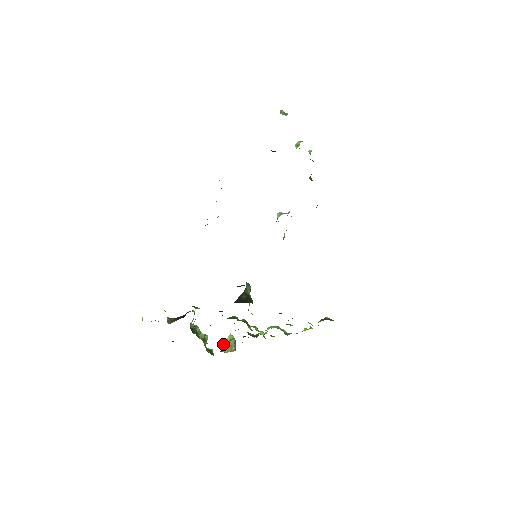
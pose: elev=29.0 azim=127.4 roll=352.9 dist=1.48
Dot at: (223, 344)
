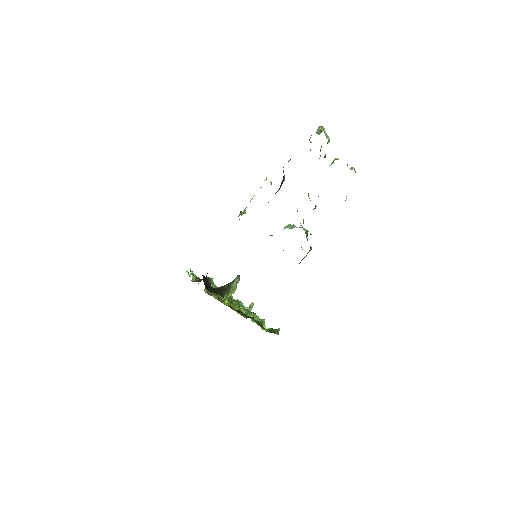
Dot at: occluded
